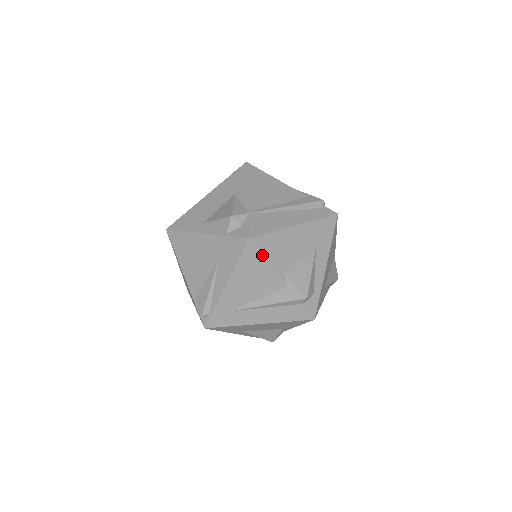
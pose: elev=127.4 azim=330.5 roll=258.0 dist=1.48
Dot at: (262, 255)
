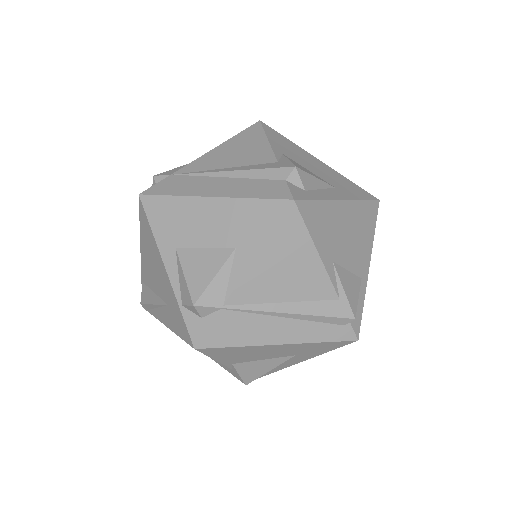
Dot at: (208, 356)
